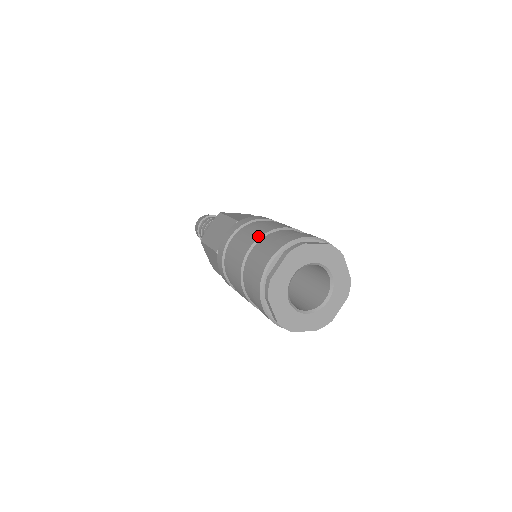
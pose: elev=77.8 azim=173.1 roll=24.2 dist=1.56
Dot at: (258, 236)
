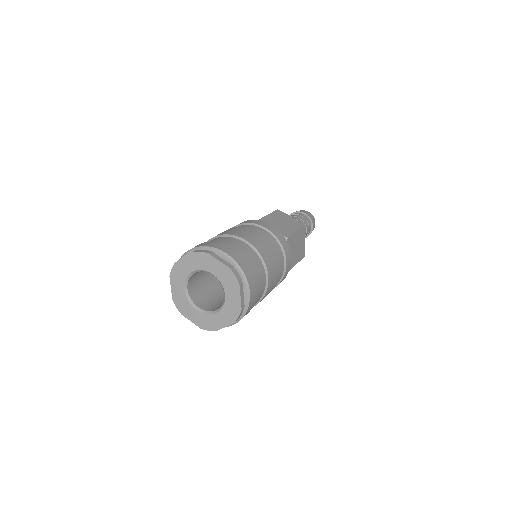
Dot at: occluded
